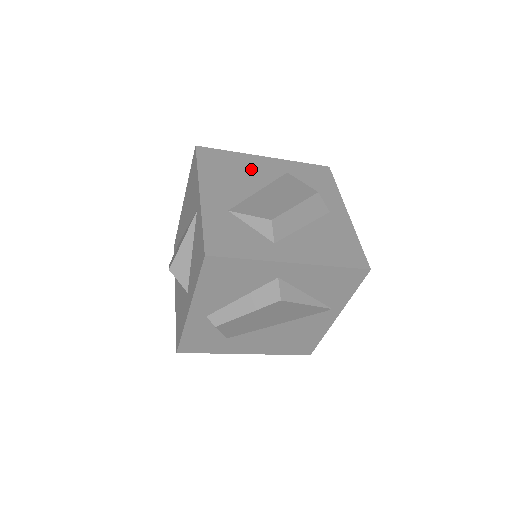
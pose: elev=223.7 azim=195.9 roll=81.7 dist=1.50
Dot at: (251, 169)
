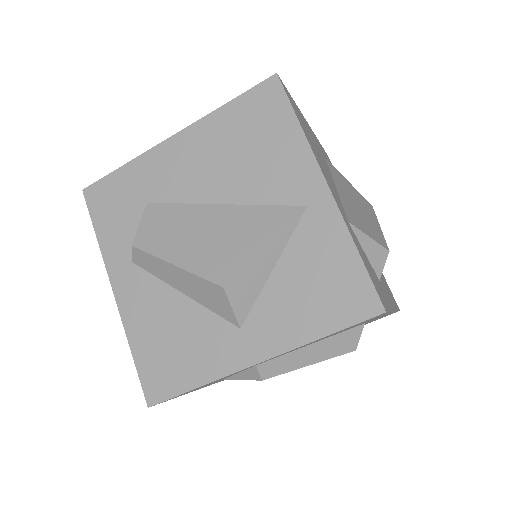
Dot at: occluded
